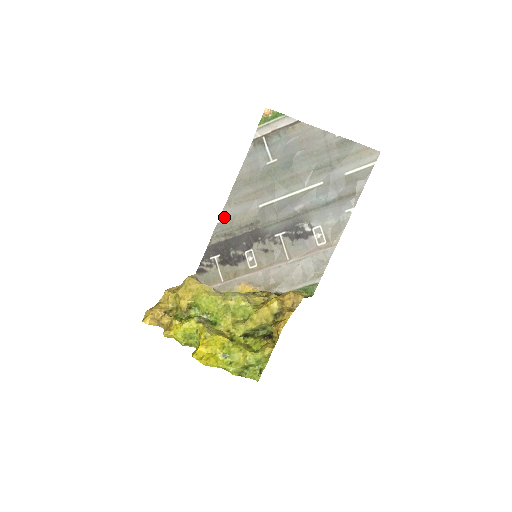
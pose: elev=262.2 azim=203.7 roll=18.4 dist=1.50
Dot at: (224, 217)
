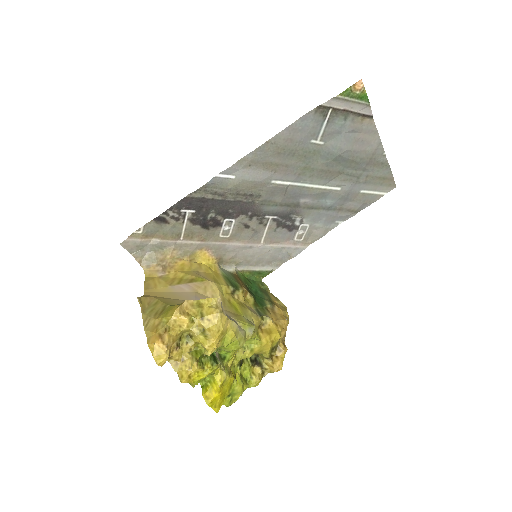
Dot at: (227, 173)
